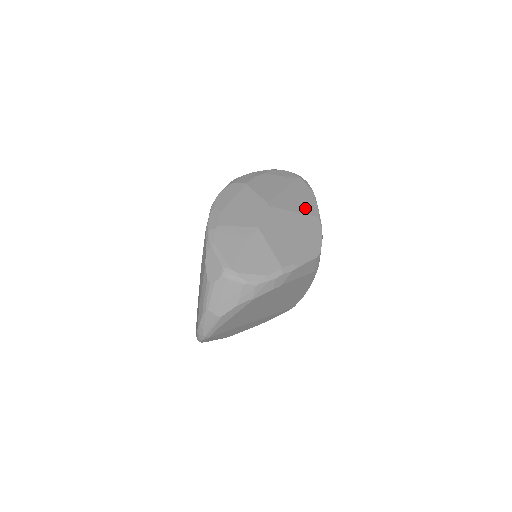
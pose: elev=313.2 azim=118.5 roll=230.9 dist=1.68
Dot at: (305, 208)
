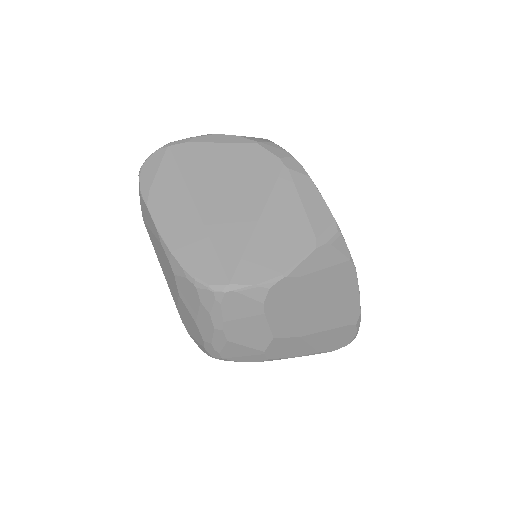
Dot at: occluded
